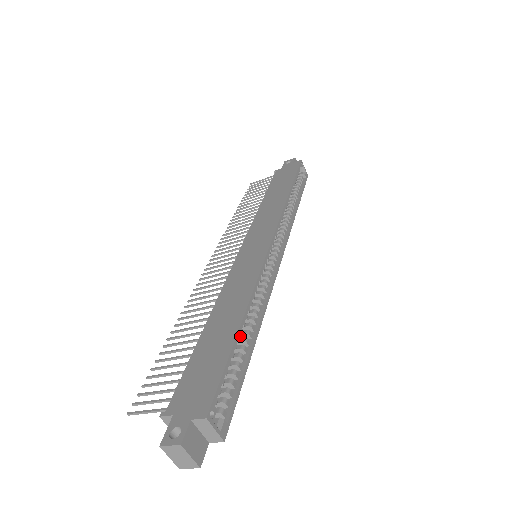
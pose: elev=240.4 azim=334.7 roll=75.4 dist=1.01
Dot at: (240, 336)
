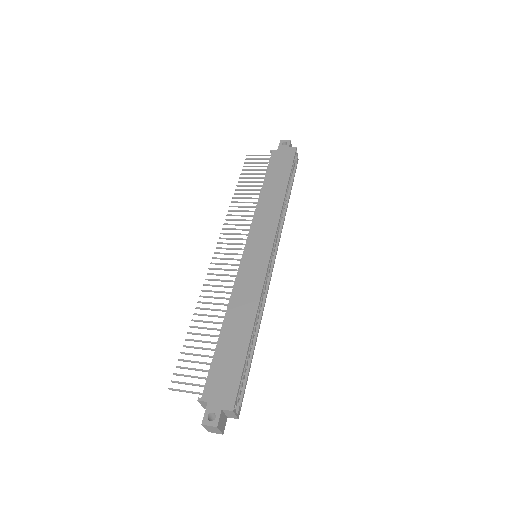
Dot at: occluded
